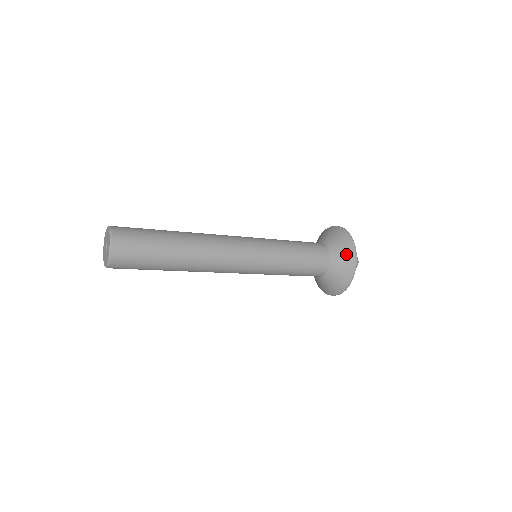
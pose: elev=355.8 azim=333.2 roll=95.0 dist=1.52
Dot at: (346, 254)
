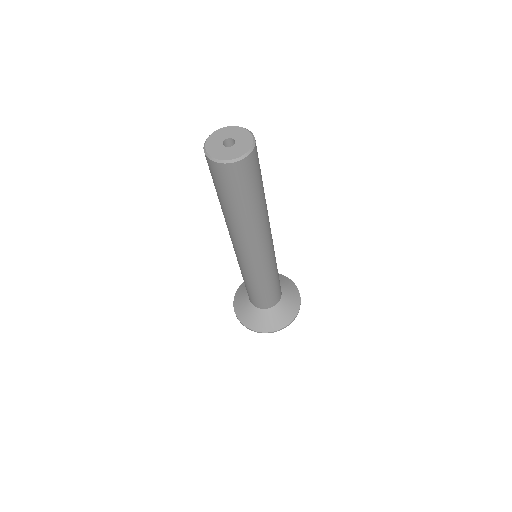
Dot at: (292, 289)
